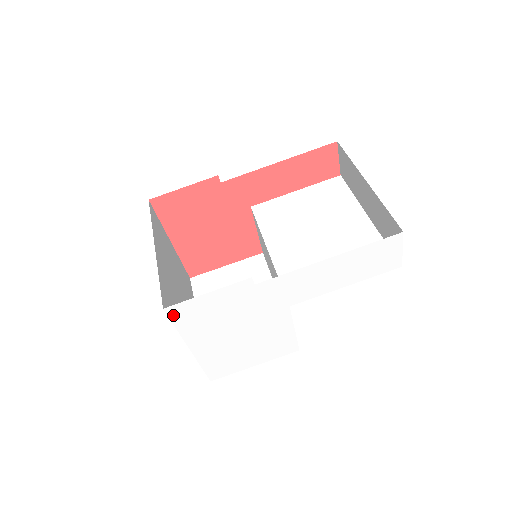
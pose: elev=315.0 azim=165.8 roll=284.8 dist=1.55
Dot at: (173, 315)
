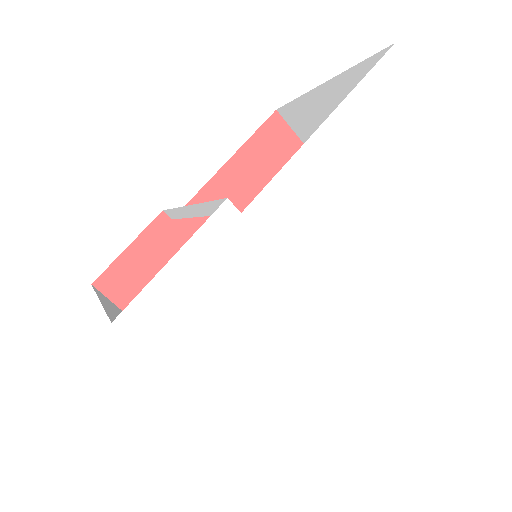
Dot at: (139, 333)
